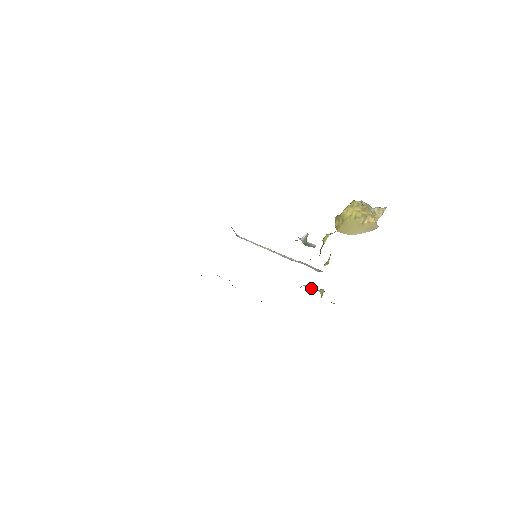
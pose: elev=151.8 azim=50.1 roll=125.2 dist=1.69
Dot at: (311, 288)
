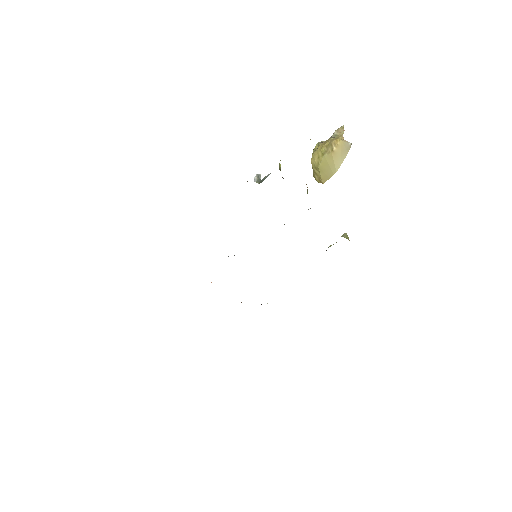
Dot at: occluded
